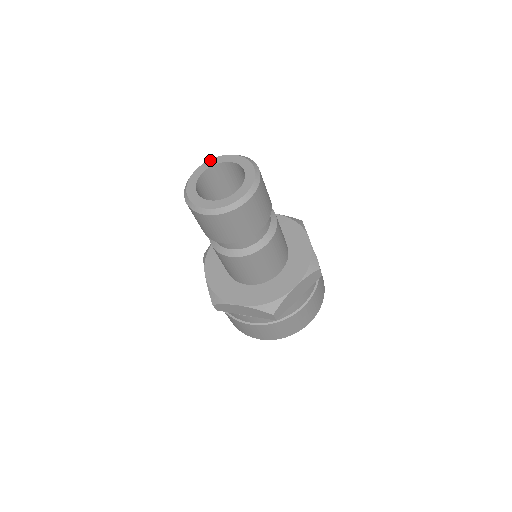
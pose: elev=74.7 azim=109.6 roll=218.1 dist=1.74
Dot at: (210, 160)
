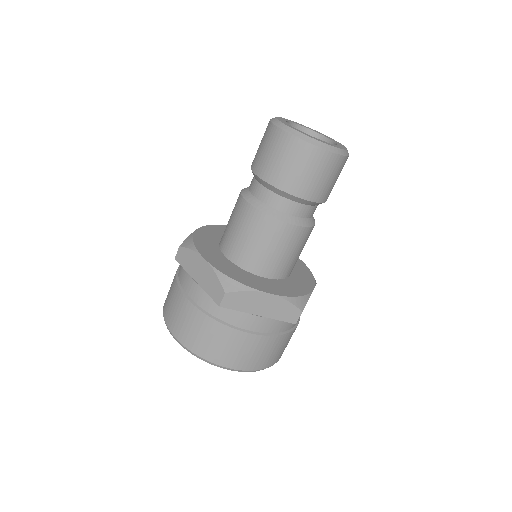
Dot at: occluded
